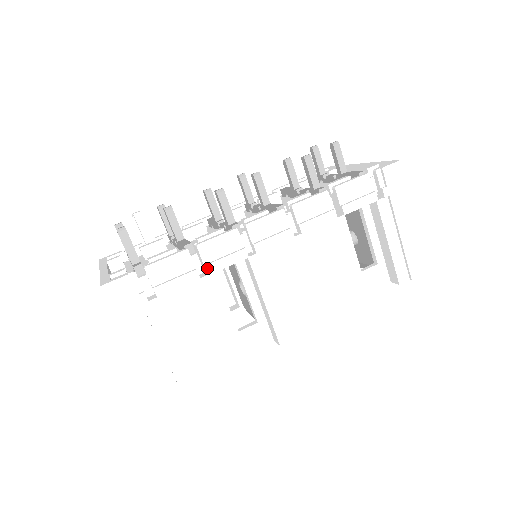
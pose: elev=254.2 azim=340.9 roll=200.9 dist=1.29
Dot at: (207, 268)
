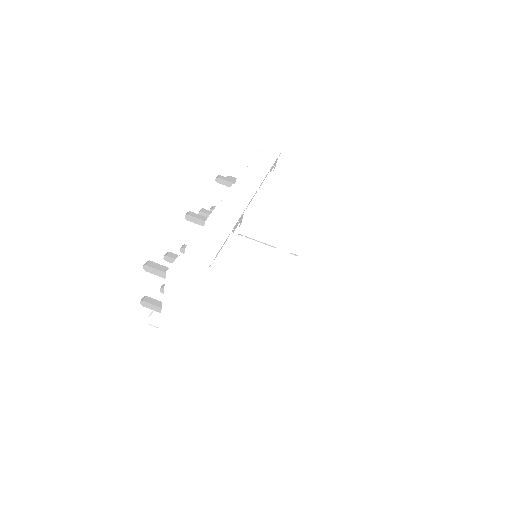
Dot at: (226, 227)
